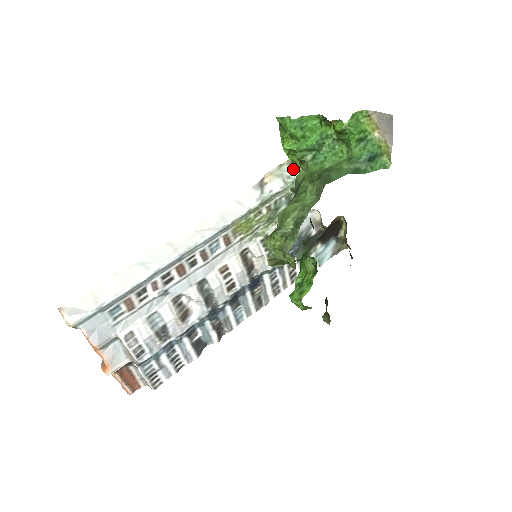
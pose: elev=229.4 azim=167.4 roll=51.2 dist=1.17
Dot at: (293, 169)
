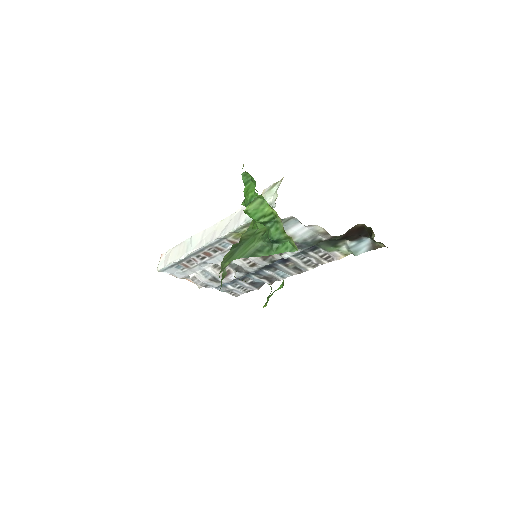
Dot at: (275, 196)
